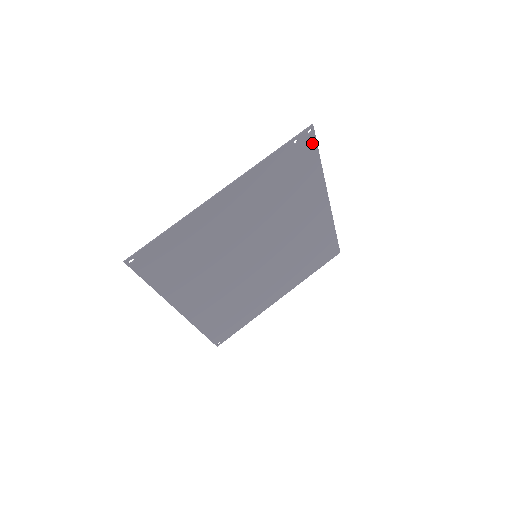
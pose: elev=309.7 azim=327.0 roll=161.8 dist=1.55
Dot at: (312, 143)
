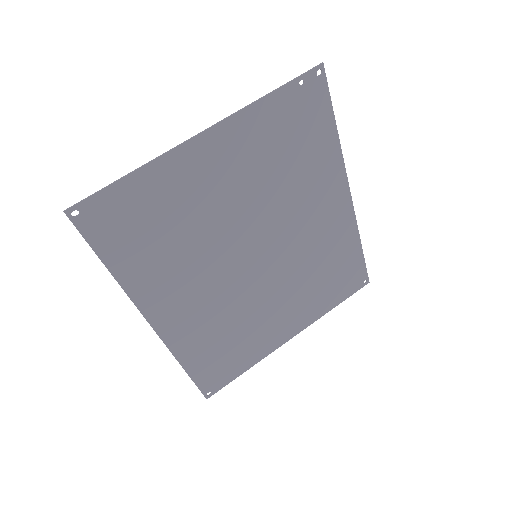
Dot at: (323, 92)
